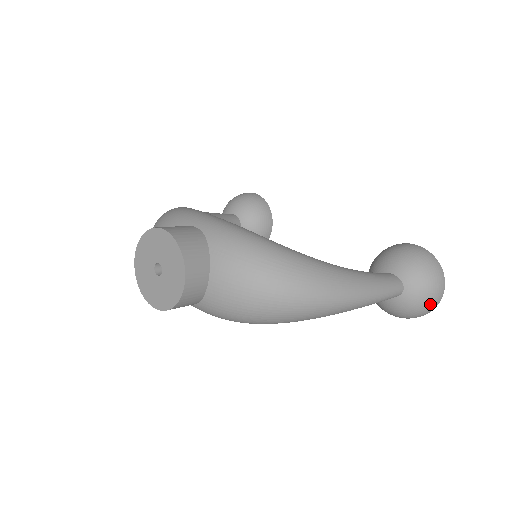
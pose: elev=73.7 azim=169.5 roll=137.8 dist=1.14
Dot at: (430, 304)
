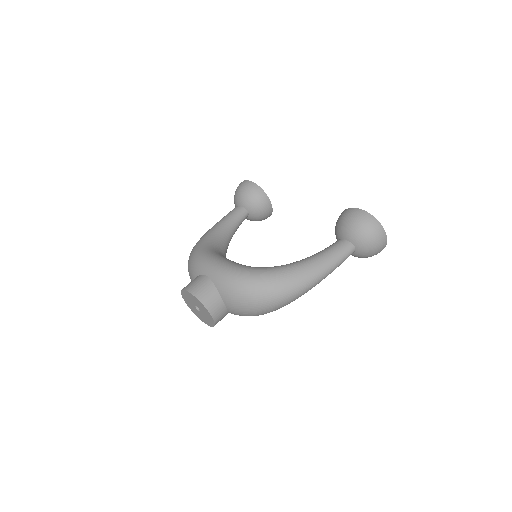
Dot at: (378, 248)
